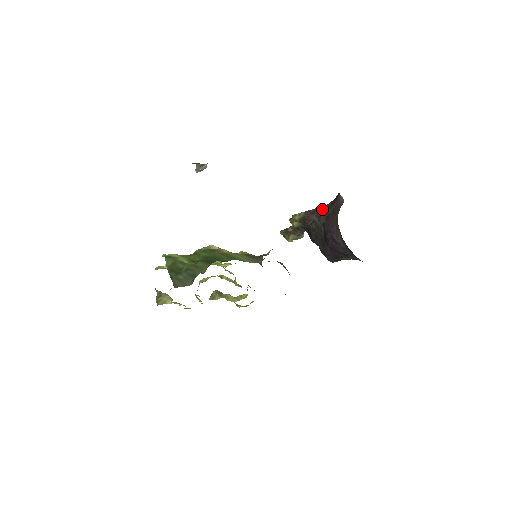
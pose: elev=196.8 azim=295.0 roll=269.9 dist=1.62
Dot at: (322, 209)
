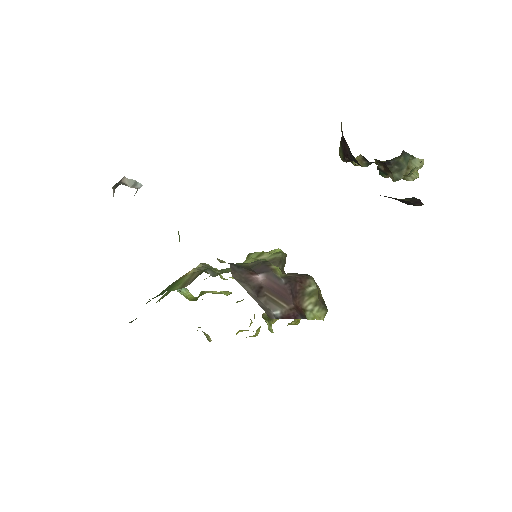
Dot at: occluded
